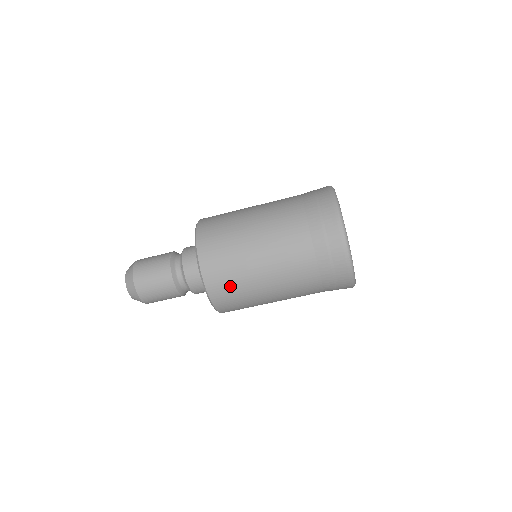
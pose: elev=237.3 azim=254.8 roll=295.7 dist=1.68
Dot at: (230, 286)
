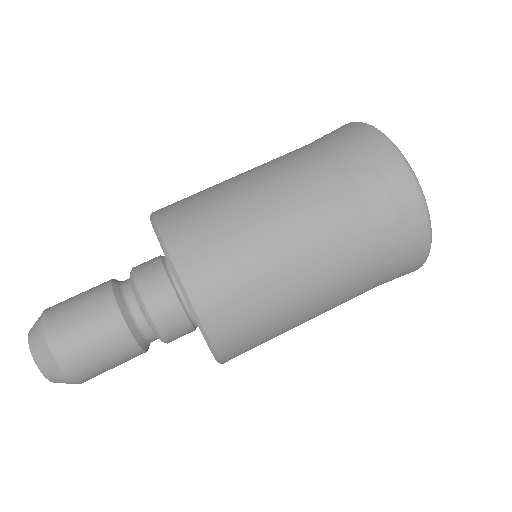
Dot at: (197, 212)
